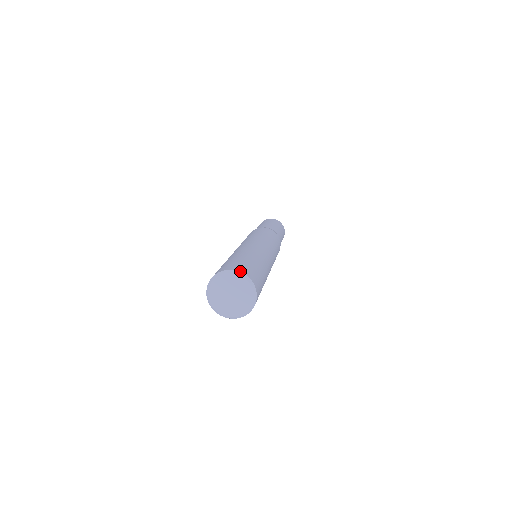
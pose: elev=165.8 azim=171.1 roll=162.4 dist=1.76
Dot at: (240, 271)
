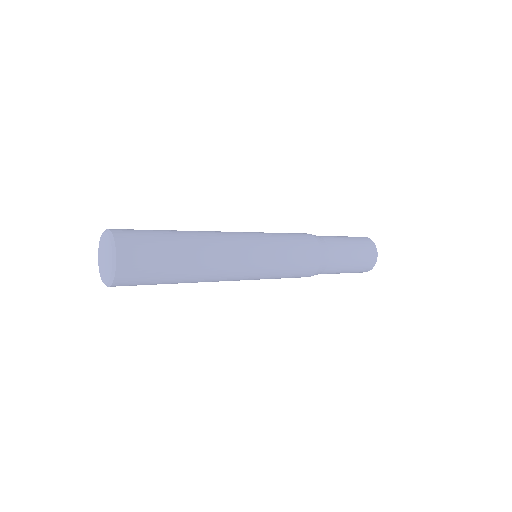
Dot at: (109, 229)
